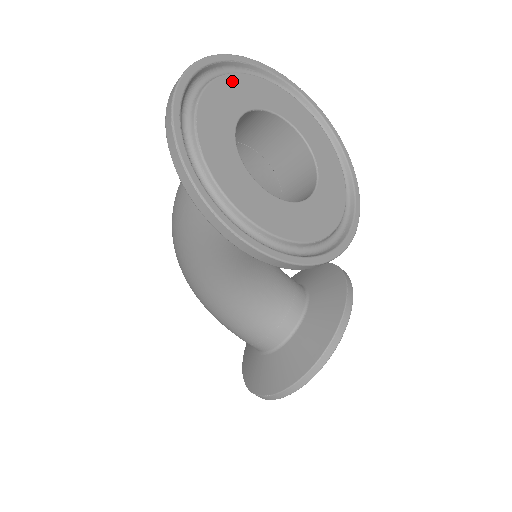
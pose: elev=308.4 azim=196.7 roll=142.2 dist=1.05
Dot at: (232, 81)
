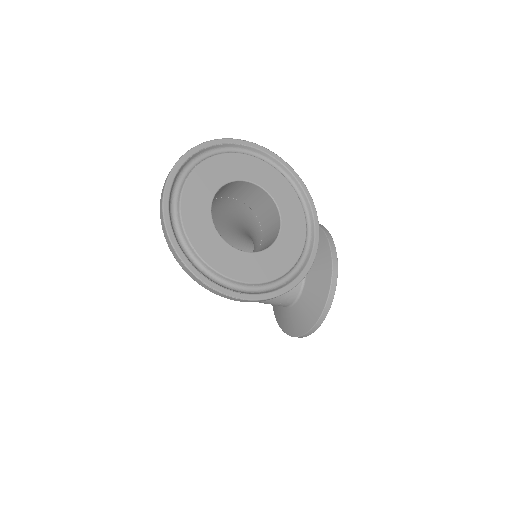
Dot at: (196, 177)
